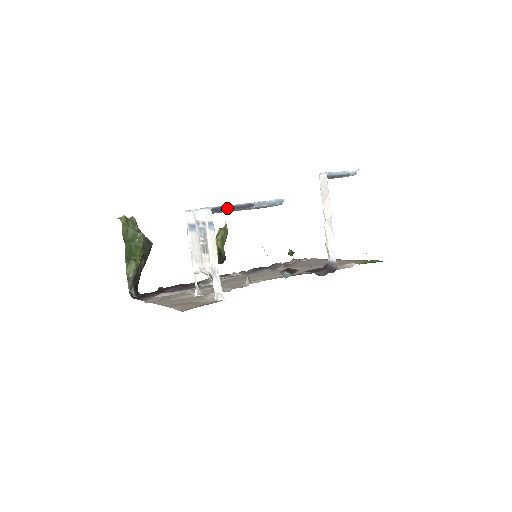
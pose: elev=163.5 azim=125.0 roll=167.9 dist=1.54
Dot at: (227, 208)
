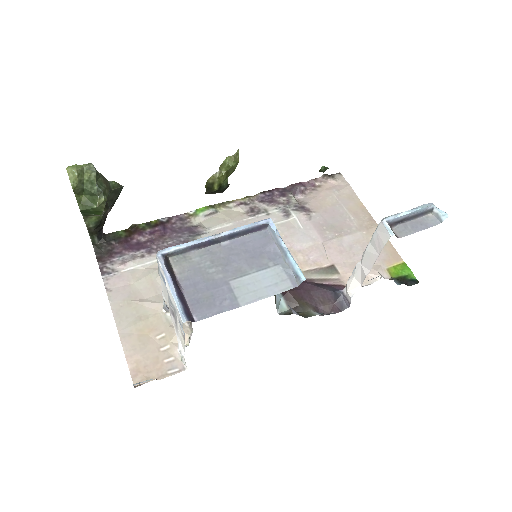
Dot at: (224, 238)
